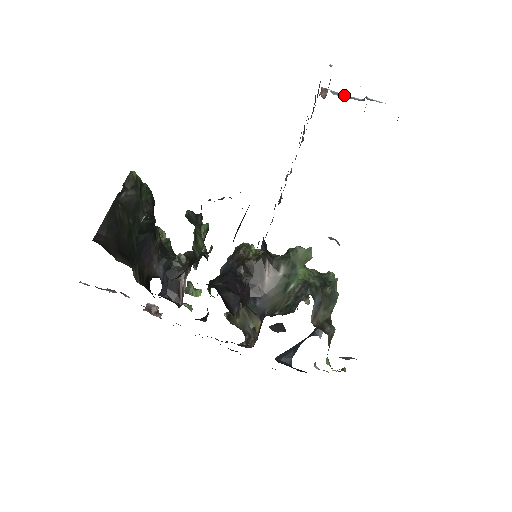
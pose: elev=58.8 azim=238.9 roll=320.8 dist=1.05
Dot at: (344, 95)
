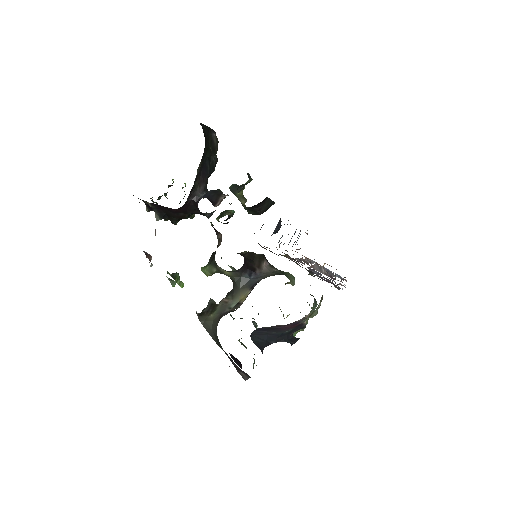
Dot at: occluded
